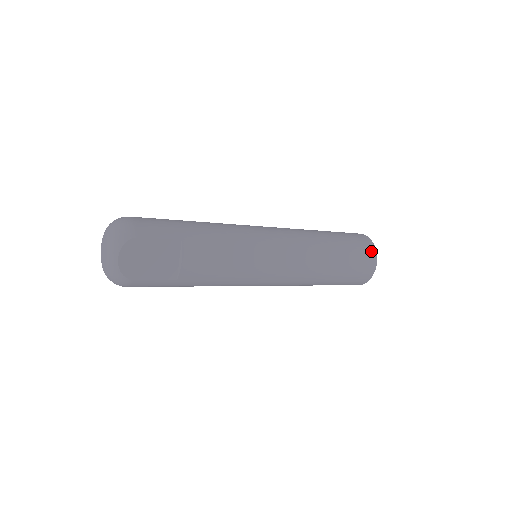
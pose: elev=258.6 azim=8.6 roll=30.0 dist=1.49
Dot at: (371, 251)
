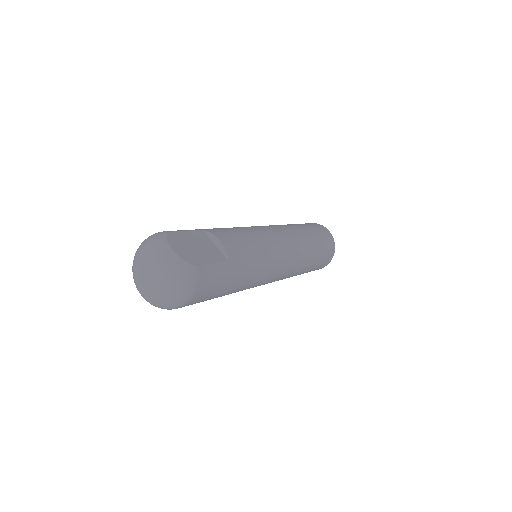
Dot at: (315, 224)
